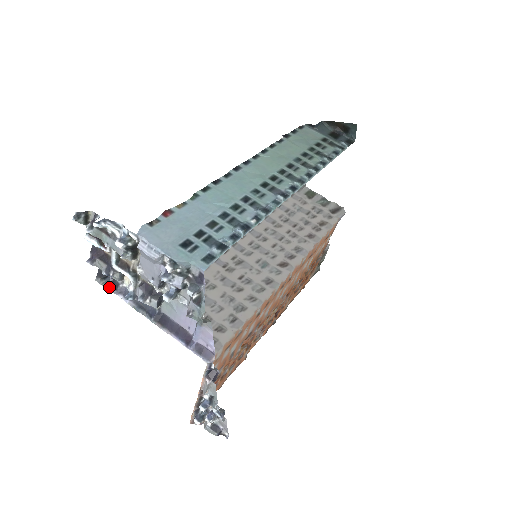
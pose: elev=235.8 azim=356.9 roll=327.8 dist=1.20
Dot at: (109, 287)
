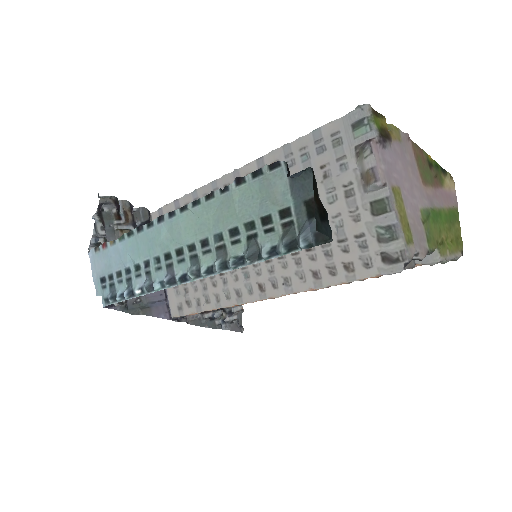
Dot at: occluded
